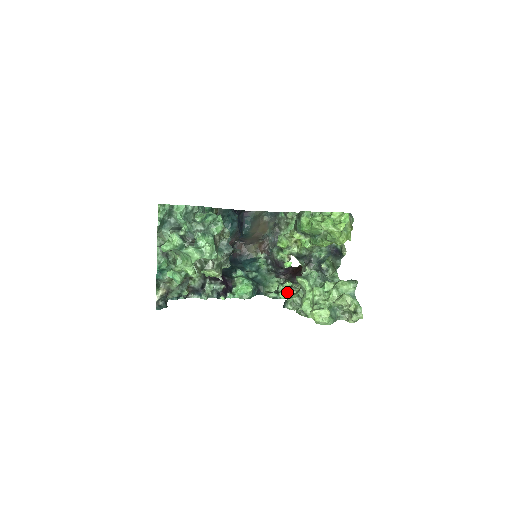
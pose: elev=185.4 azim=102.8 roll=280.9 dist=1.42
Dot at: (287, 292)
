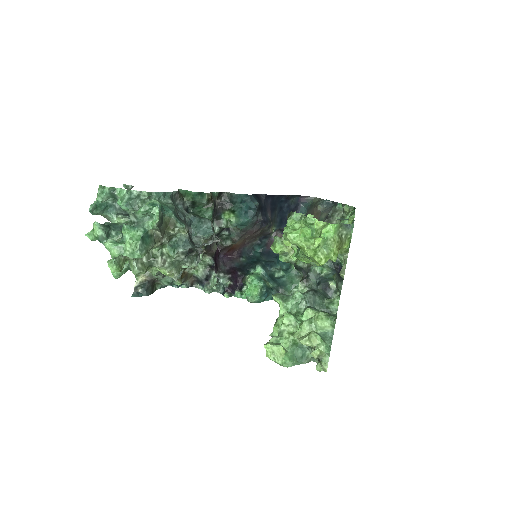
Dot at: occluded
